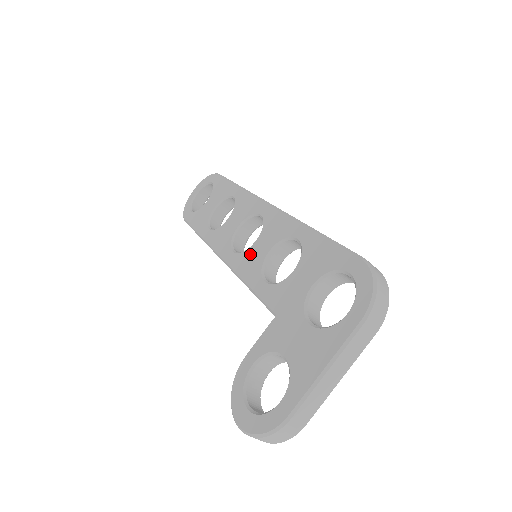
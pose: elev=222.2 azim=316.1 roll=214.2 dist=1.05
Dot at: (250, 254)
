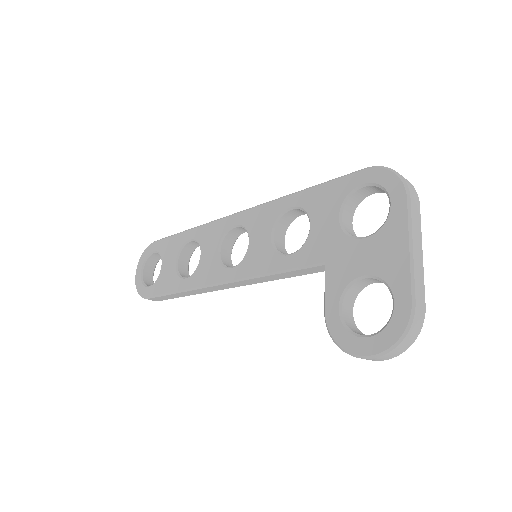
Dot at: (253, 254)
